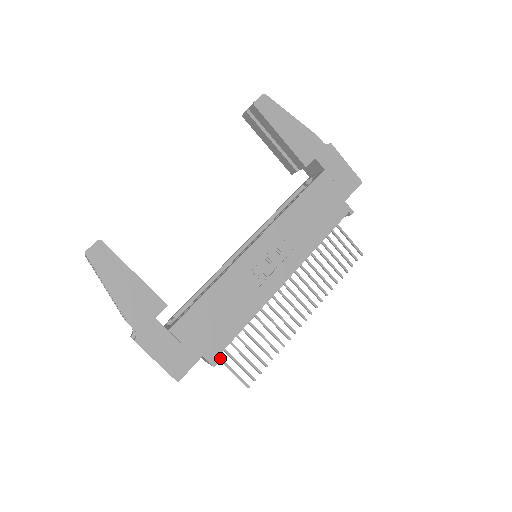
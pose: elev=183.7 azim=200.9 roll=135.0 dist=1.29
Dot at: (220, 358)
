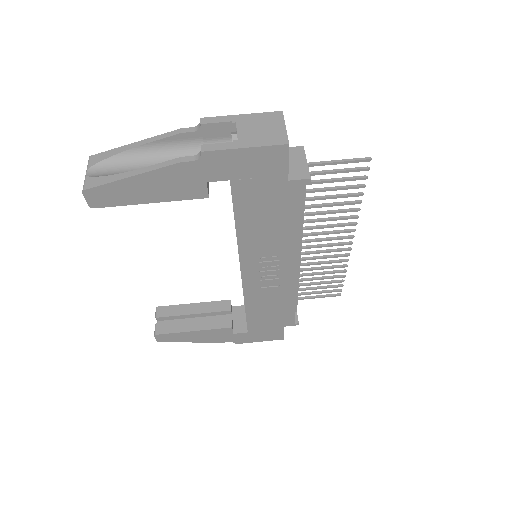
Dot at: (301, 299)
